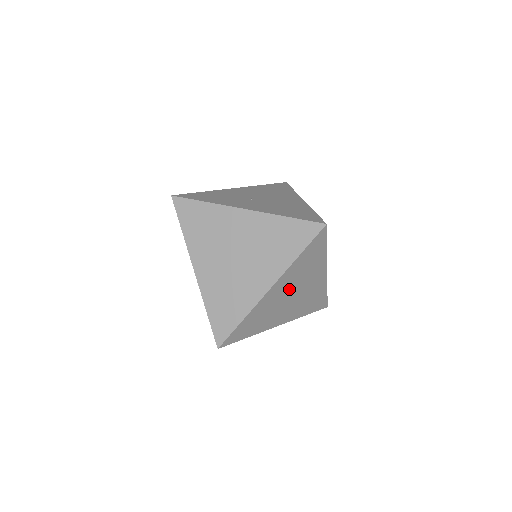
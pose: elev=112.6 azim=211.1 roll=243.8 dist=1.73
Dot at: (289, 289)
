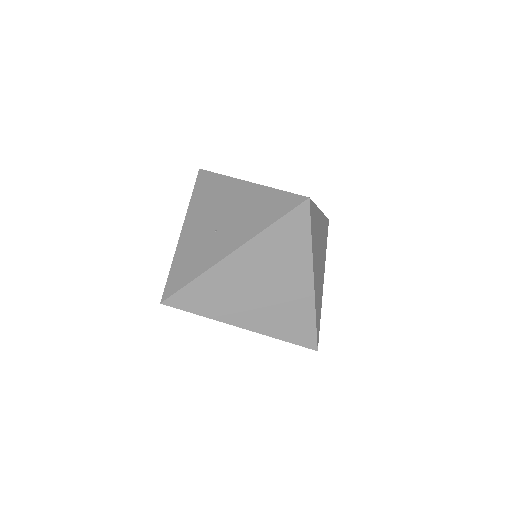
Dot at: (317, 259)
